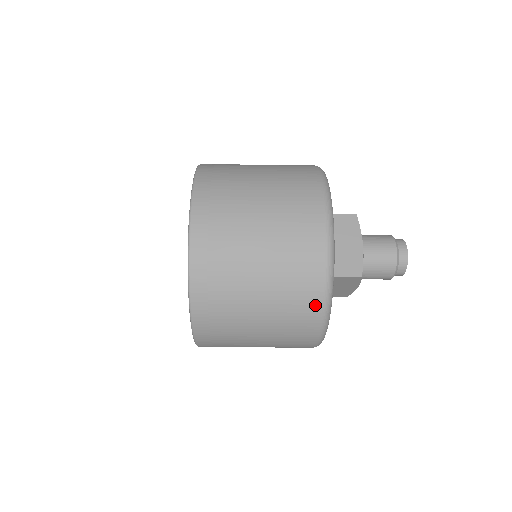
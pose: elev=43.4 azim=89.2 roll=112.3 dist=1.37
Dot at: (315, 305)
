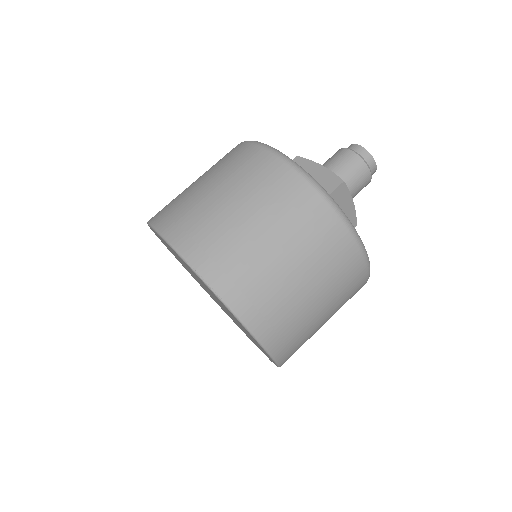
Dot at: occluded
